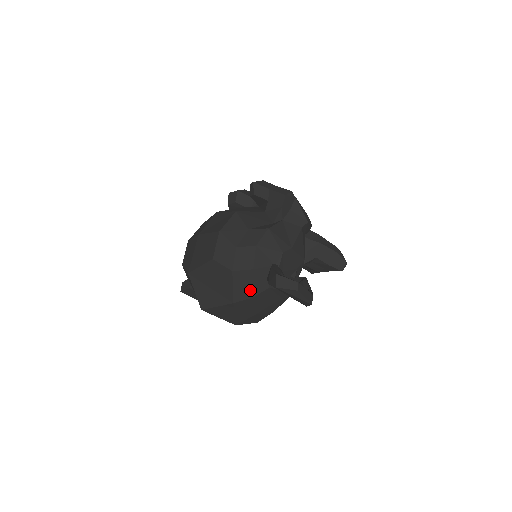
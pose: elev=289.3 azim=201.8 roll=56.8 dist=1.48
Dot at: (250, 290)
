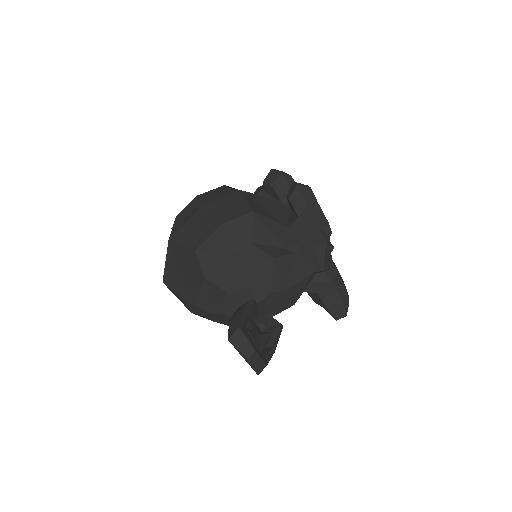
Dot at: (214, 306)
